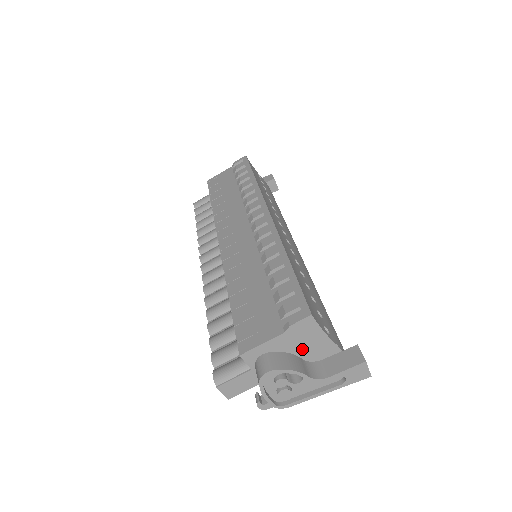
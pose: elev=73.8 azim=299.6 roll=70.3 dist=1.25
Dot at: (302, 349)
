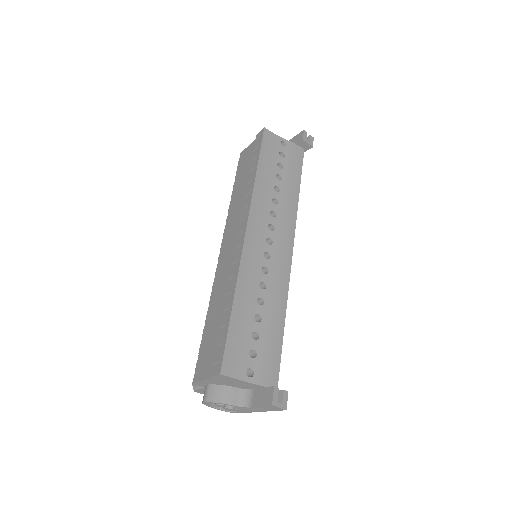
Dot at: (233, 384)
